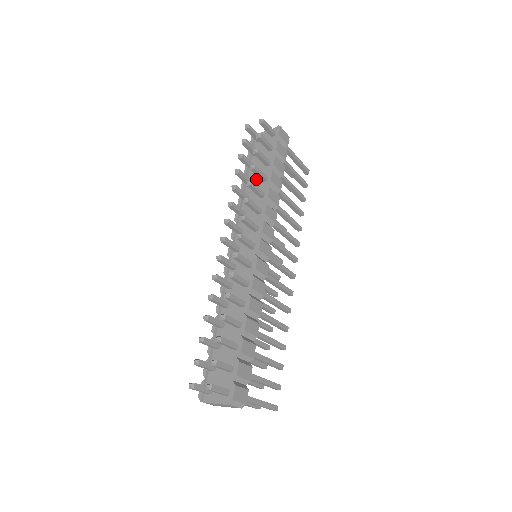
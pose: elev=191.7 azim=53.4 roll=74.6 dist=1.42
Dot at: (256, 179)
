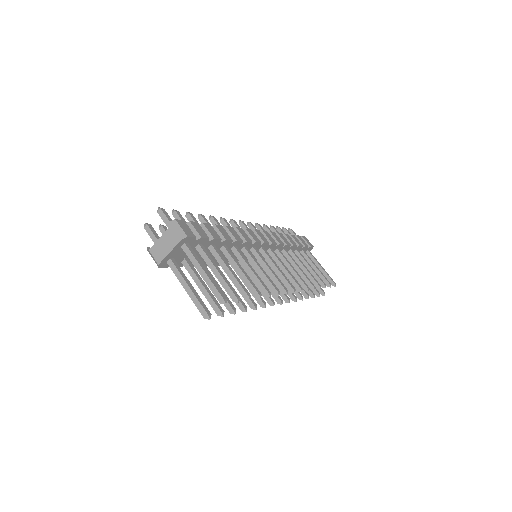
Dot at: occluded
